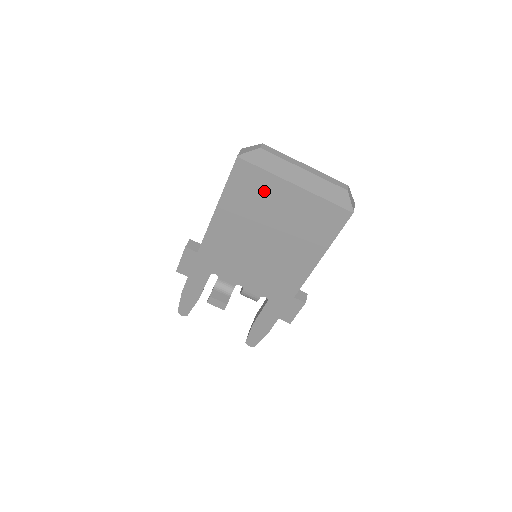
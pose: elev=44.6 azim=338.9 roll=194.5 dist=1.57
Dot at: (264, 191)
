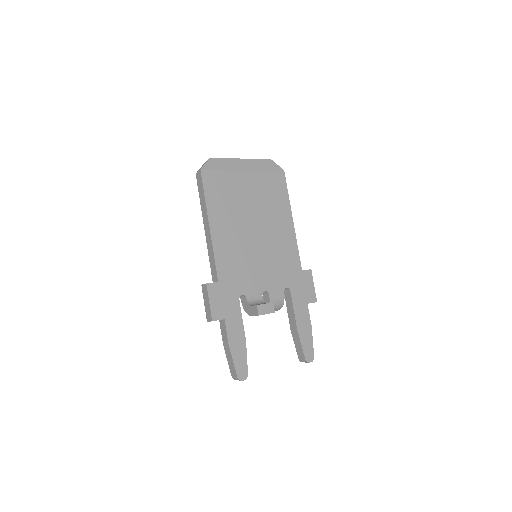
Dot at: (230, 187)
